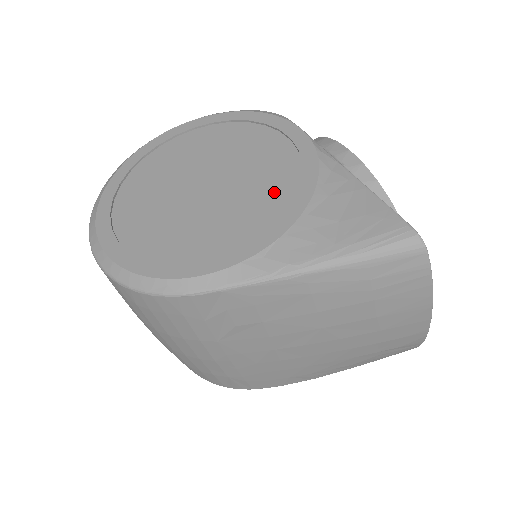
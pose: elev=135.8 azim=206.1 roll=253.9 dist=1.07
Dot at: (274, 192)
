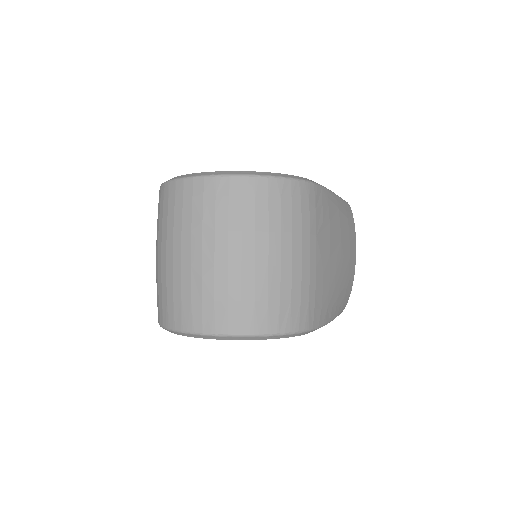
Dot at: occluded
